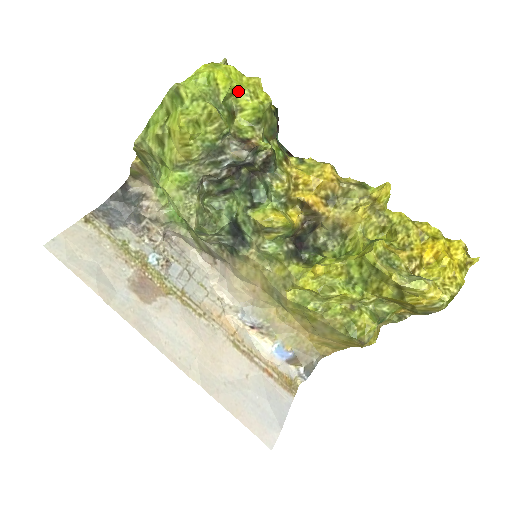
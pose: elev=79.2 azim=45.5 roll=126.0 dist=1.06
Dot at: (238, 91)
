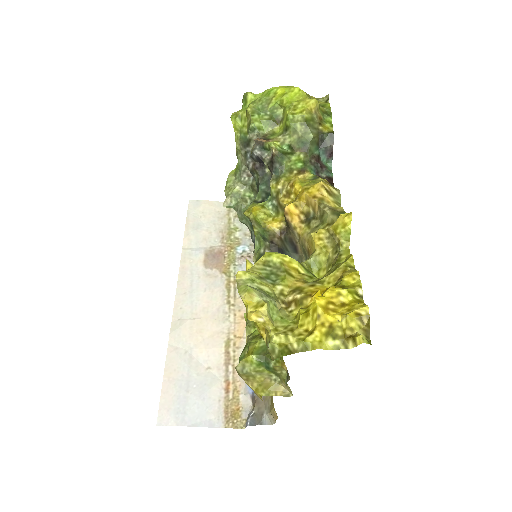
Dot at: (286, 104)
